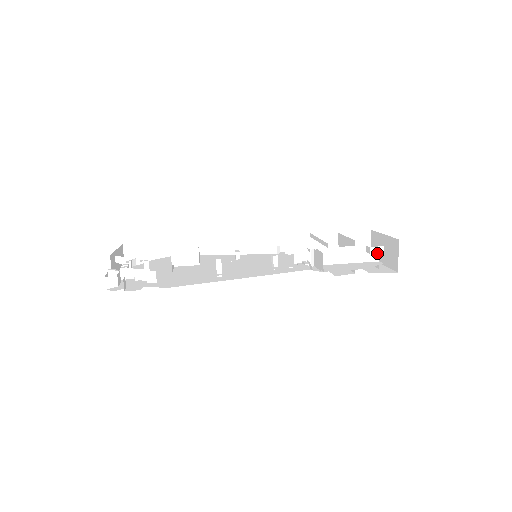
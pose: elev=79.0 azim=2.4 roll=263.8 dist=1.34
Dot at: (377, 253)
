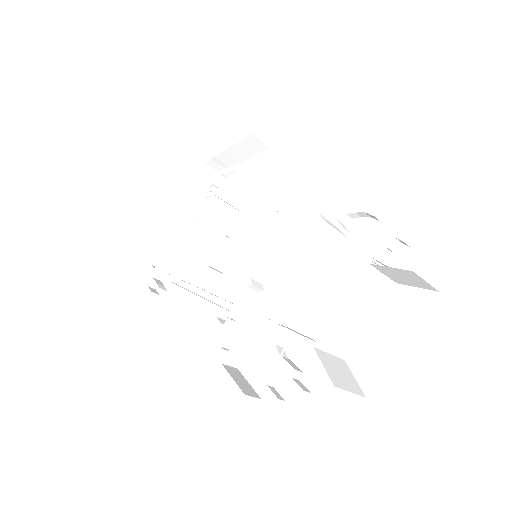
Dot at: occluded
